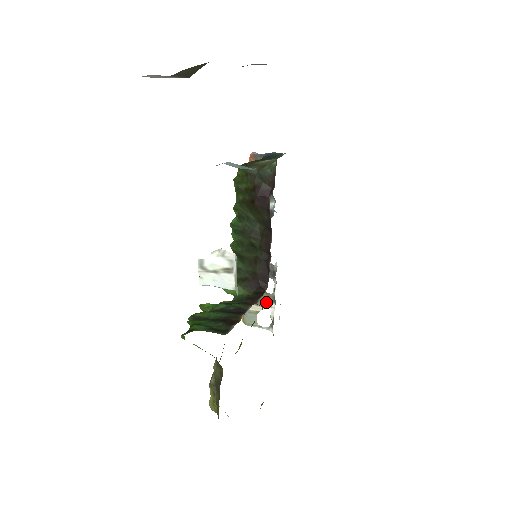
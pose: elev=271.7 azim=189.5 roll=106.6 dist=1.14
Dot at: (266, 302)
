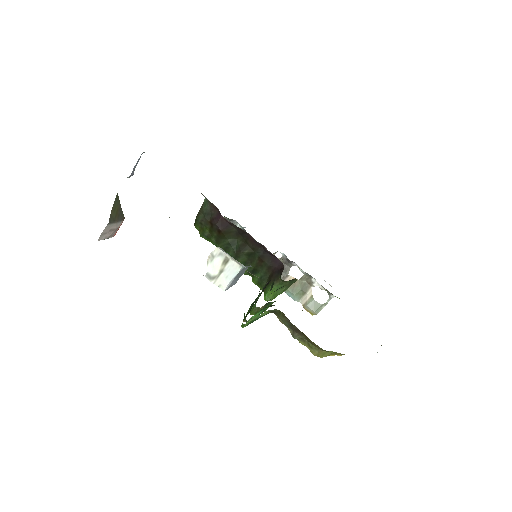
Dot at: (308, 284)
